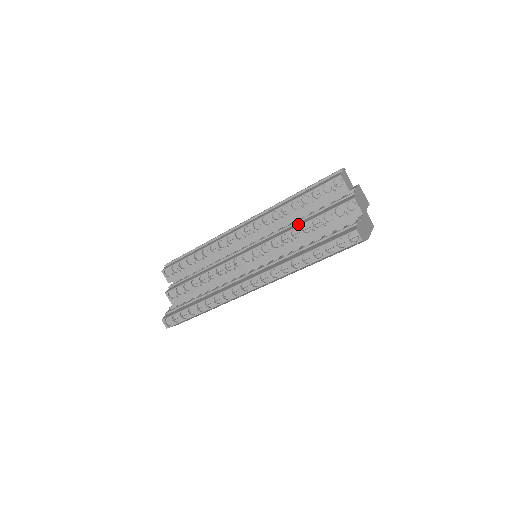
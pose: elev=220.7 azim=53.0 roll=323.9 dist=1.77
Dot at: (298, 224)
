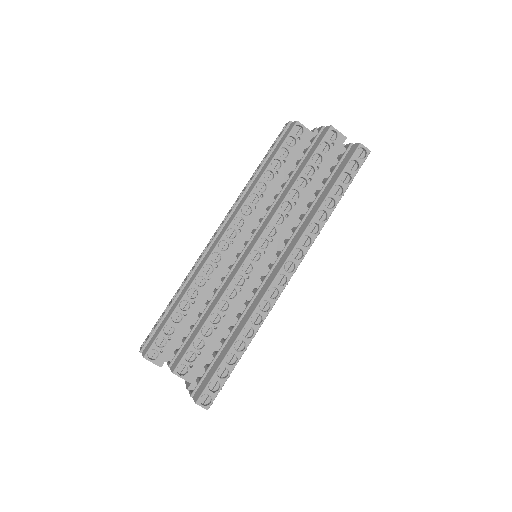
Dot at: (290, 185)
